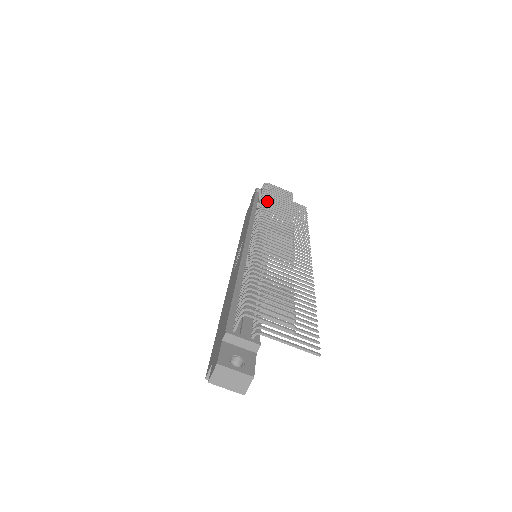
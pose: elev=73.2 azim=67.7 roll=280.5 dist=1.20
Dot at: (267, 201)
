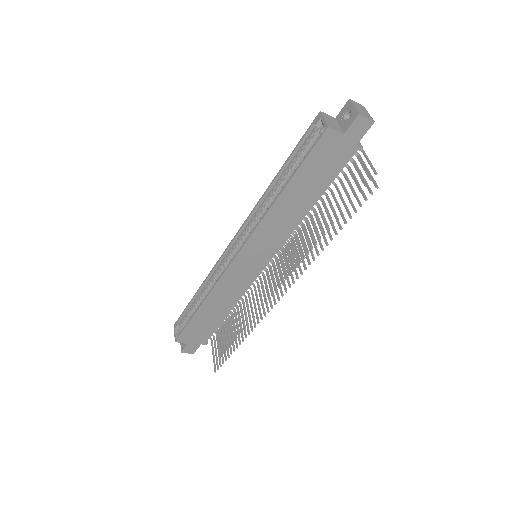
Dot at: (241, 305)
